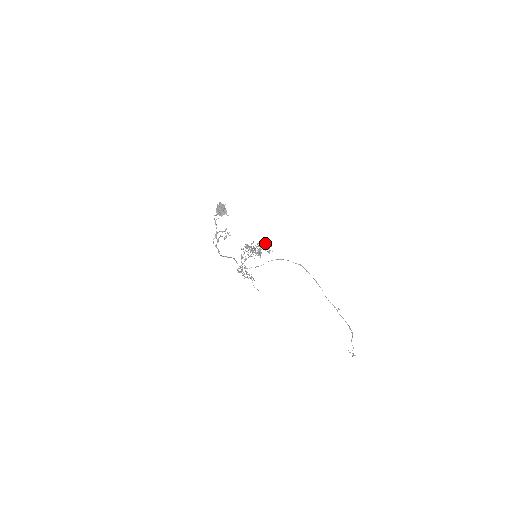
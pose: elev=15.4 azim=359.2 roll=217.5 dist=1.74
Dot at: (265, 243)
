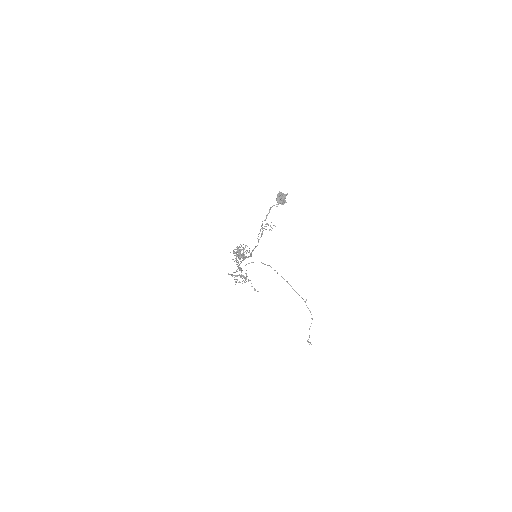
Dot at: (247, 246)
